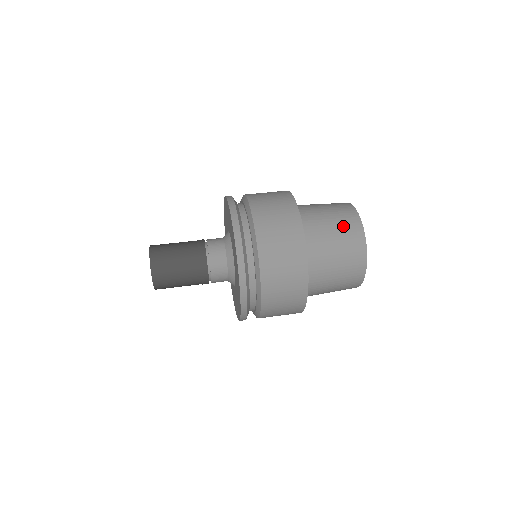
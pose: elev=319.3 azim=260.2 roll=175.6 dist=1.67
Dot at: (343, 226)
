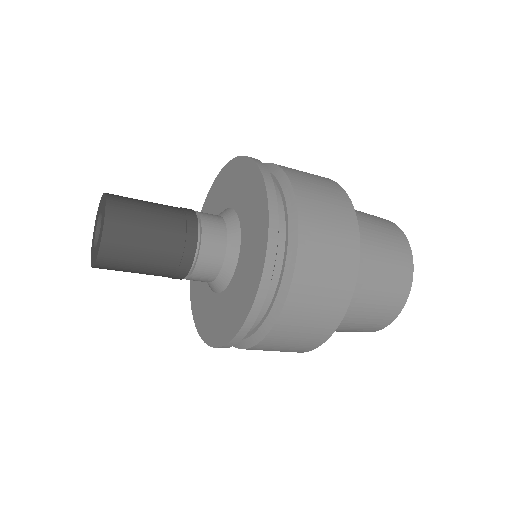
Dot at: occluded
